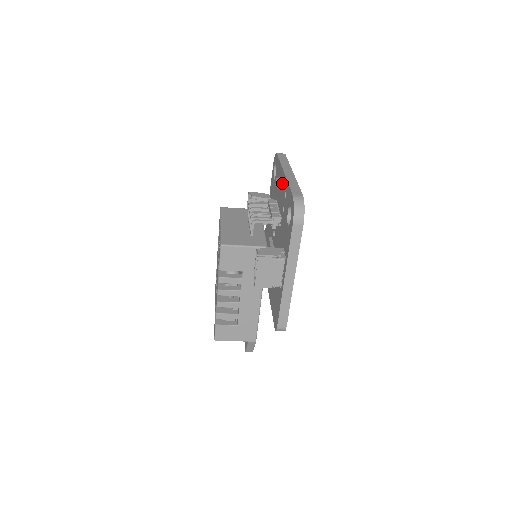
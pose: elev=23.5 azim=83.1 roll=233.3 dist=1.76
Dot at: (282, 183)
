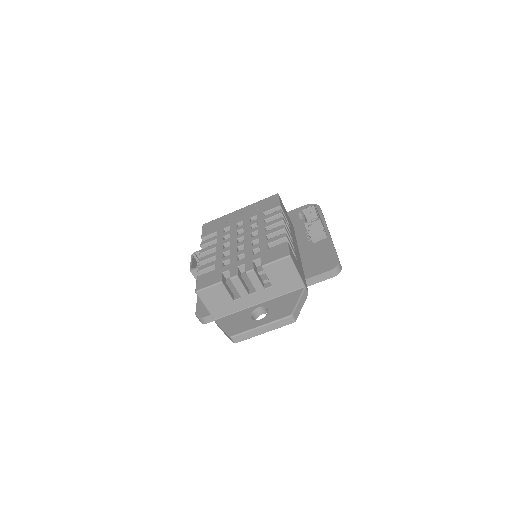
Dot at: occluded
